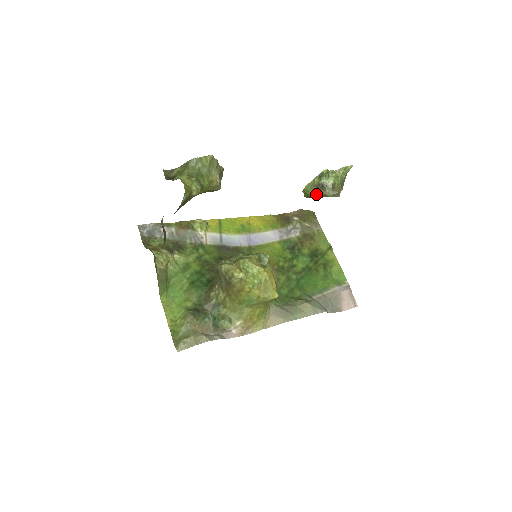
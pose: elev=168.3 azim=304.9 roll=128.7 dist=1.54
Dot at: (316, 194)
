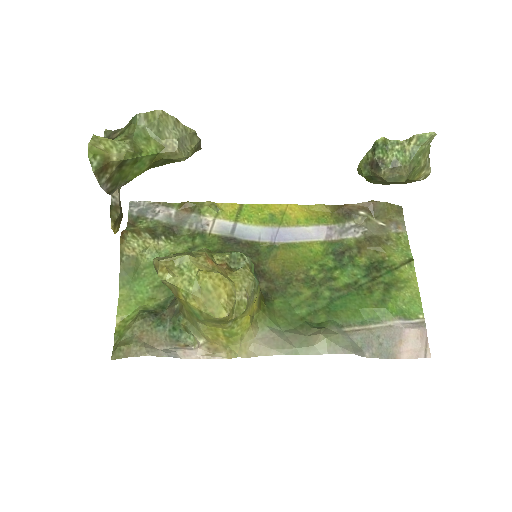
Dot at: (372, 177)
